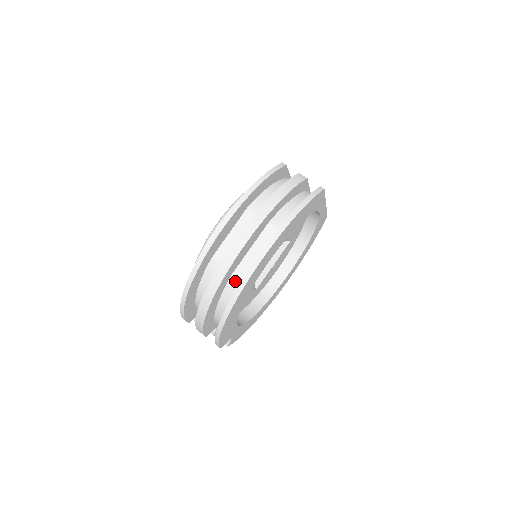
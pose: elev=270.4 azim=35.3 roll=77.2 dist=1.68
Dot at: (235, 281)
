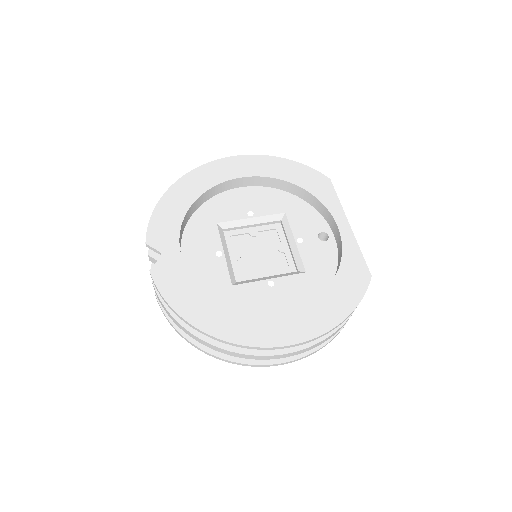
Dot at: occluded
